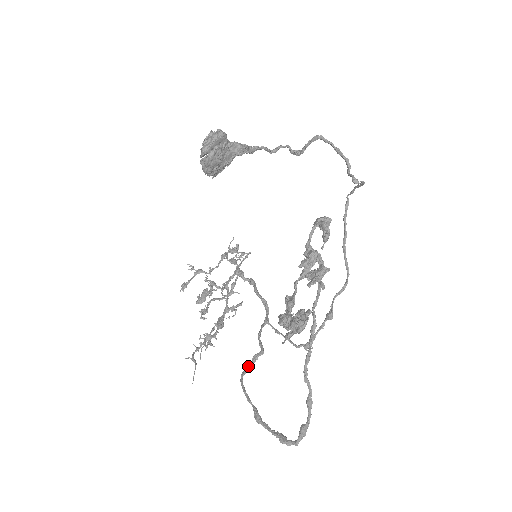
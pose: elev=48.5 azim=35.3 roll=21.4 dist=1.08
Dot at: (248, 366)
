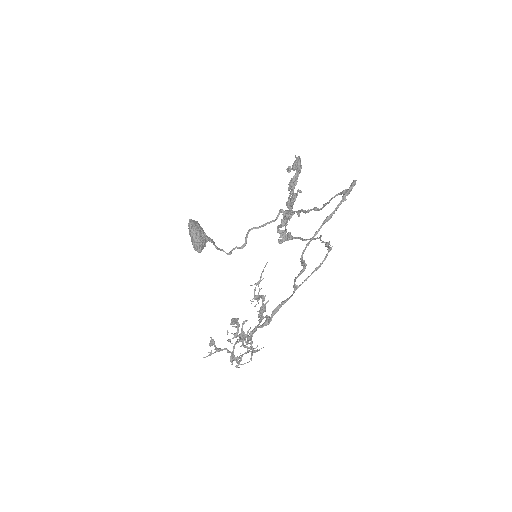
Dot at: (301, 261)
